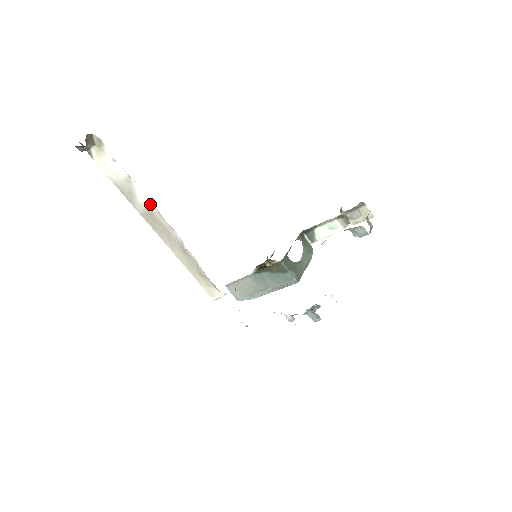
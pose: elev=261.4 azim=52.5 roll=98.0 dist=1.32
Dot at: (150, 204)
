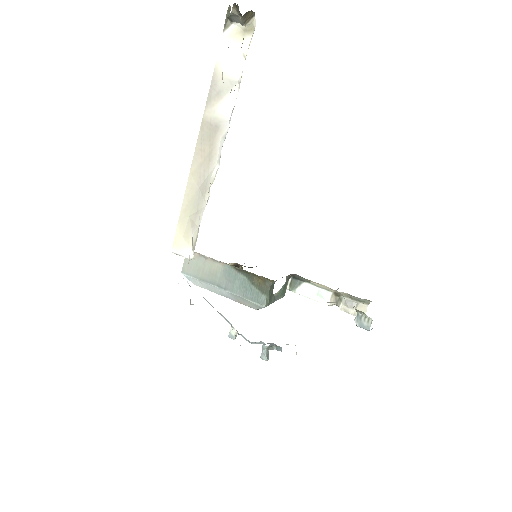
Dot at: (226, 121)
